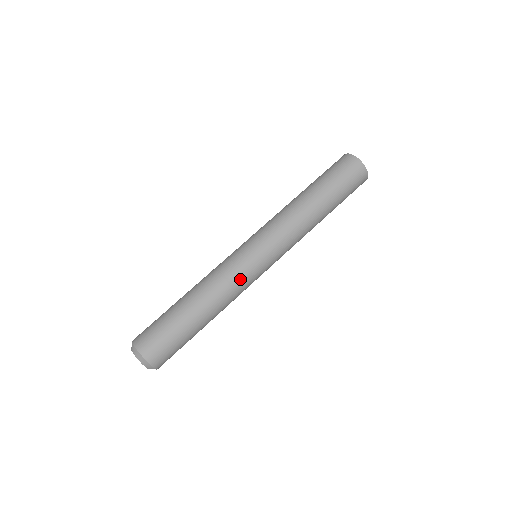
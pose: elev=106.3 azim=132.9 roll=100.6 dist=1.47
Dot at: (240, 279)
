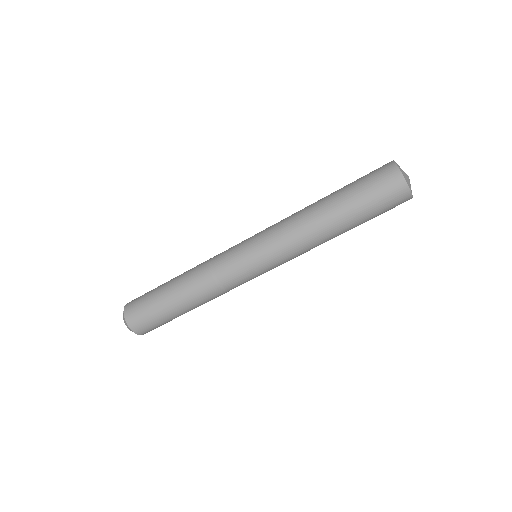
Dot at: (231, 283)
